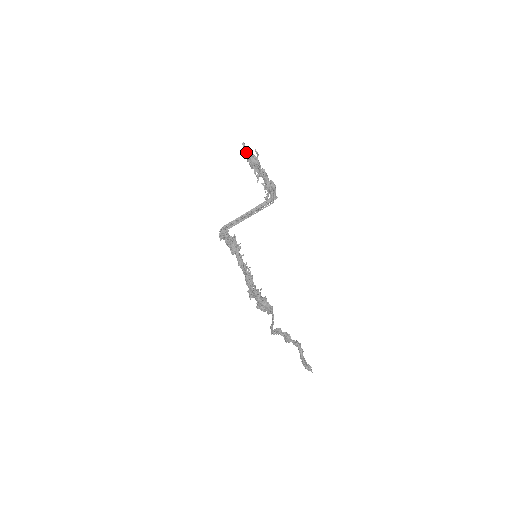
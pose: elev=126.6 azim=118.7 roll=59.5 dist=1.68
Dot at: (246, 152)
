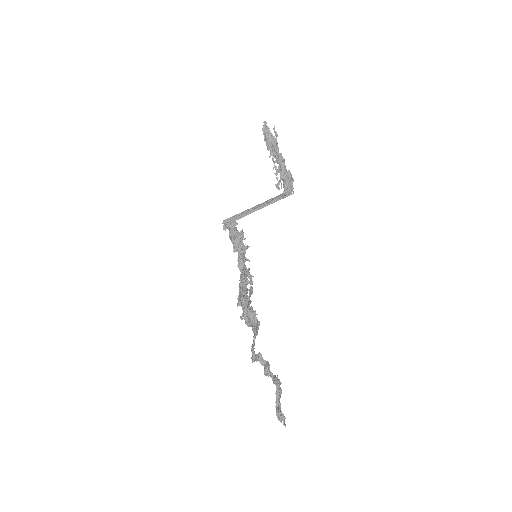
Dot at: (265, 130)
